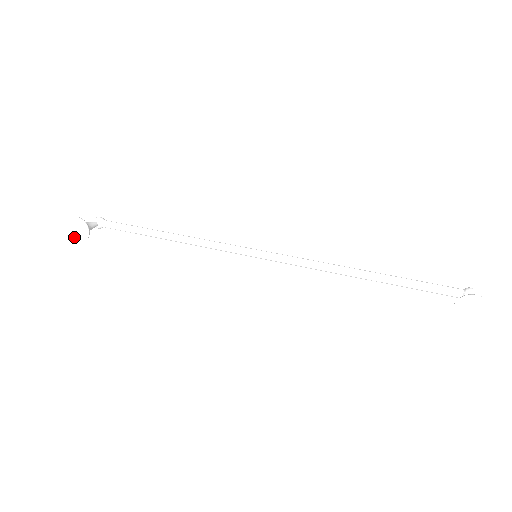
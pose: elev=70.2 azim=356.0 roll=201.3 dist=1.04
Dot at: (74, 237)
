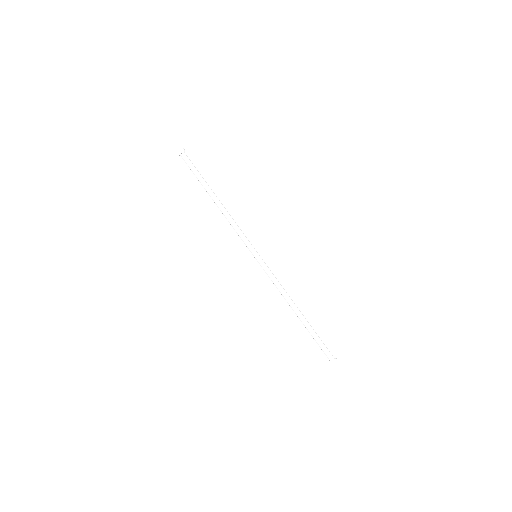
Dot at: (166, 148)
